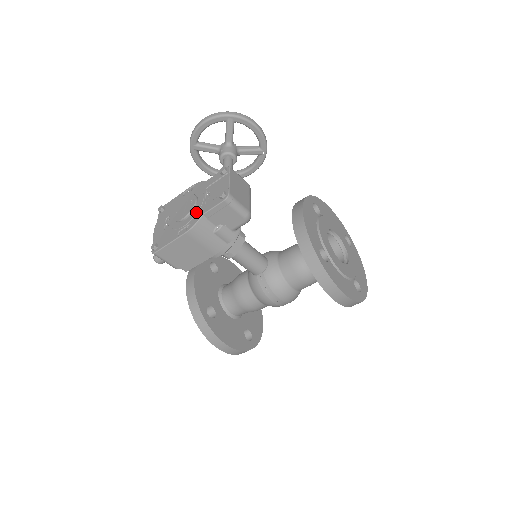
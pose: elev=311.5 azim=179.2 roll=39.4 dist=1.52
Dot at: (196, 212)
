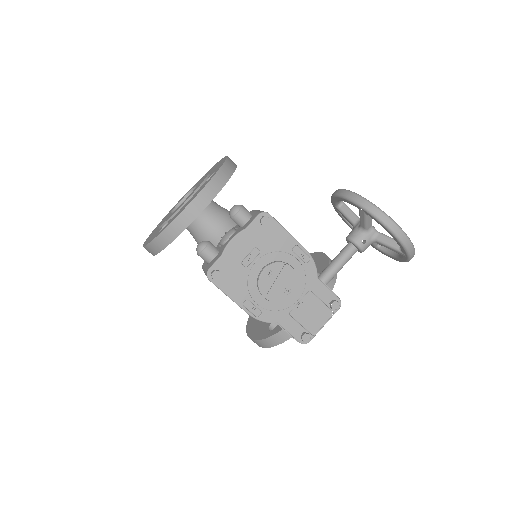
Dot at: (277, 309)
